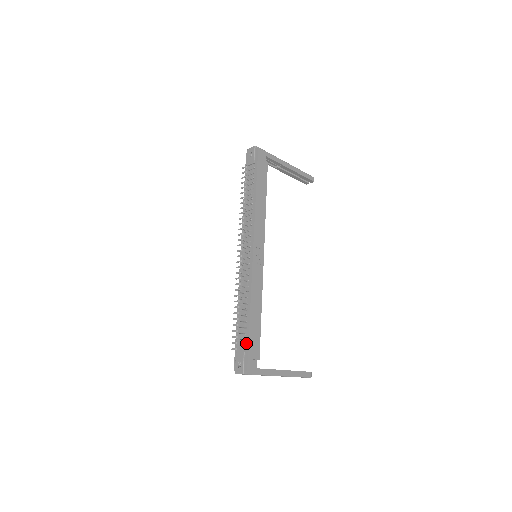
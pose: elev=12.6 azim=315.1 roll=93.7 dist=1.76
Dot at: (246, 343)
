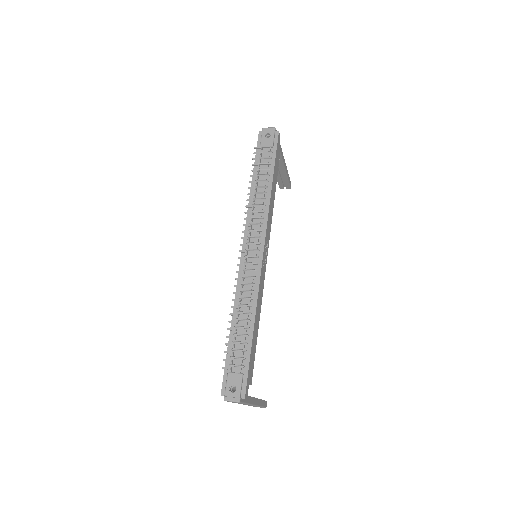
Dot at: (245, 362)
